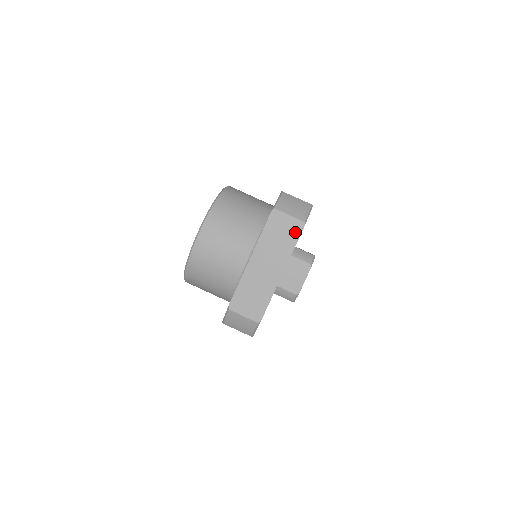
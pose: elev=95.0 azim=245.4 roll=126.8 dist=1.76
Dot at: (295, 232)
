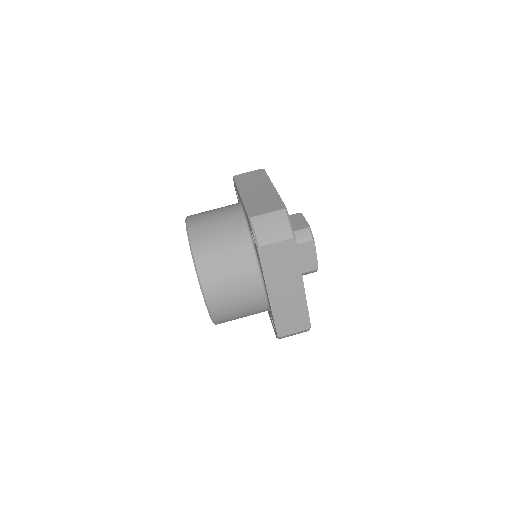
Dot at: (291, 251)
